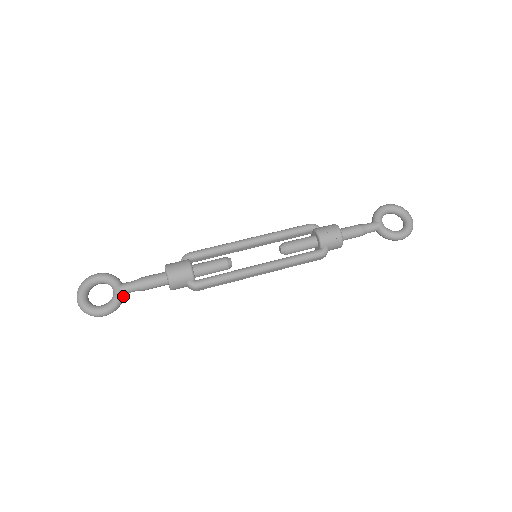
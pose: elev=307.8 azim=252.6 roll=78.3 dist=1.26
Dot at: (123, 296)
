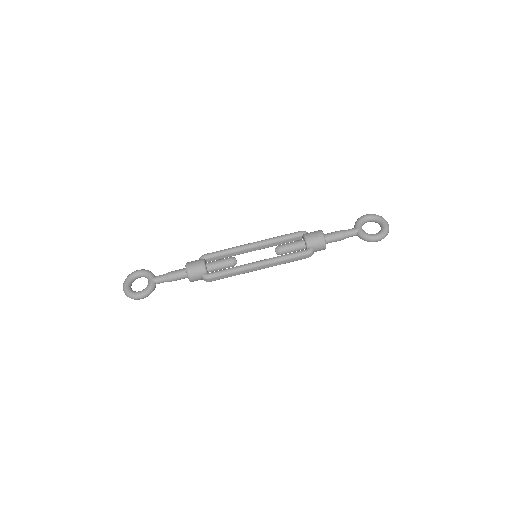
Dot at: (155, 285)
